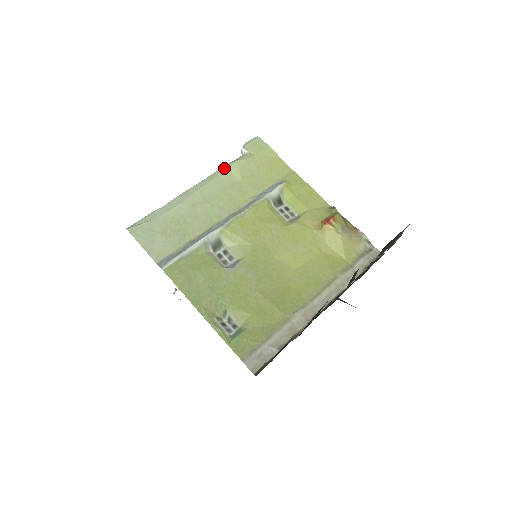
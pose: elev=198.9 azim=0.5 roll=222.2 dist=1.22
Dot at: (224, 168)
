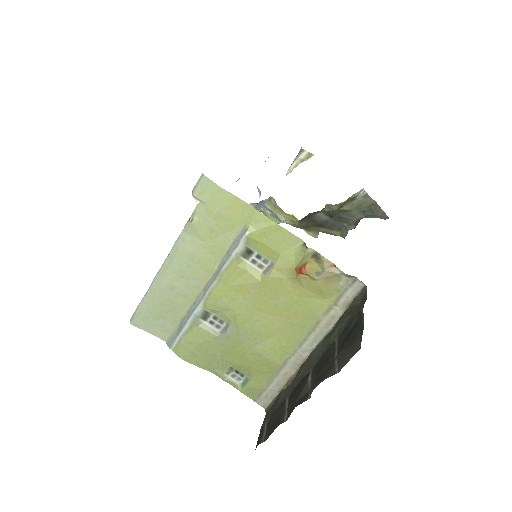
Dot at: (183, 233)
